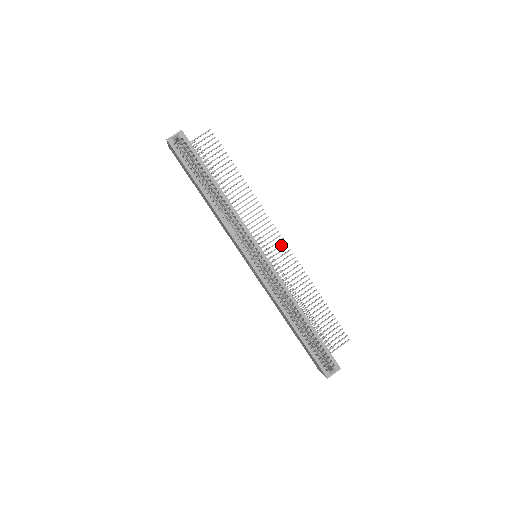
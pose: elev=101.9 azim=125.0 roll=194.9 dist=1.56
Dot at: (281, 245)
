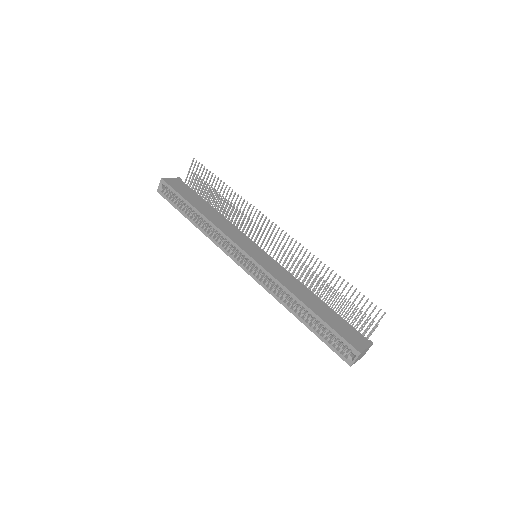
Dot at: (280, 234)
